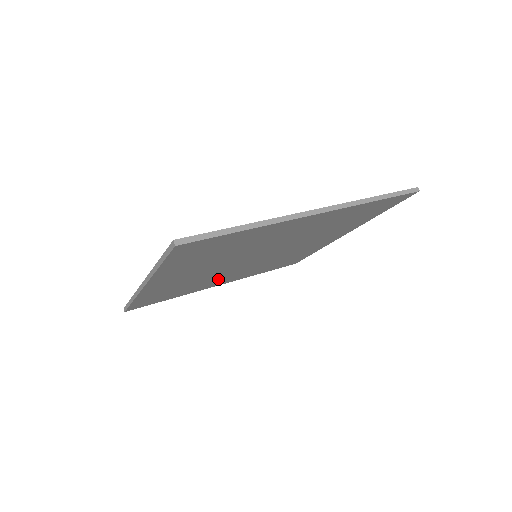
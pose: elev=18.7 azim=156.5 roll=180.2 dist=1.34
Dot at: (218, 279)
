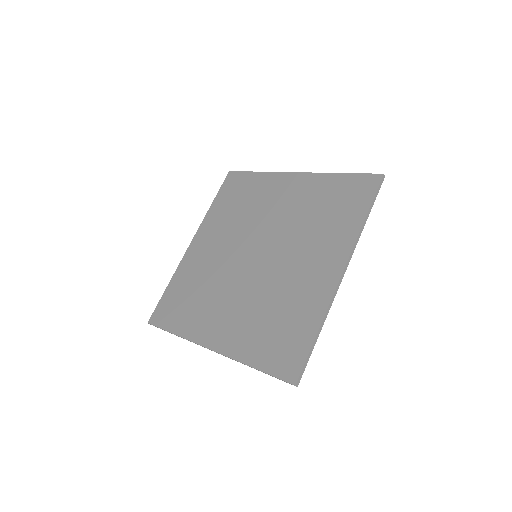
Dot at: (209, 261)
